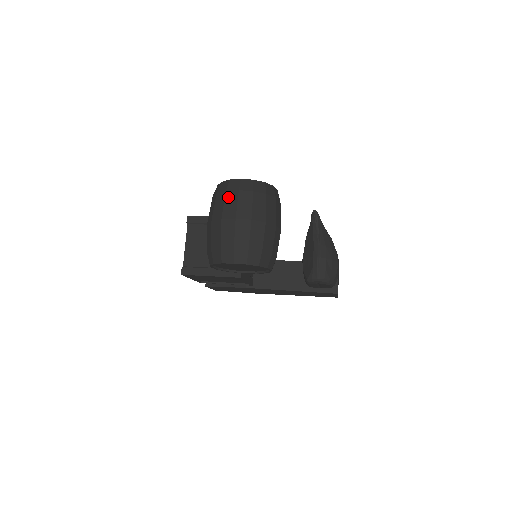
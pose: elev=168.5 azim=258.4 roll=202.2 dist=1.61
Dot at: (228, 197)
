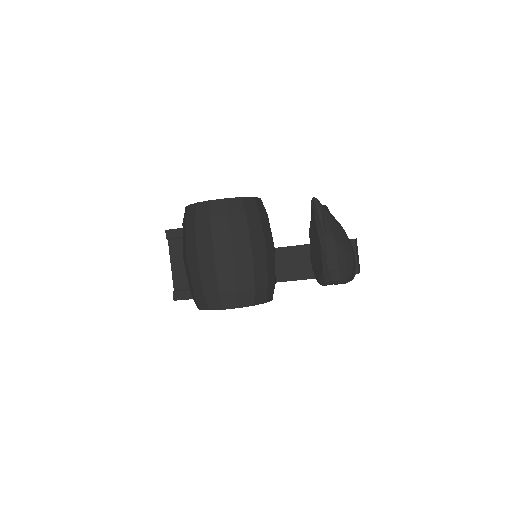
Dot at: (199, 228)
